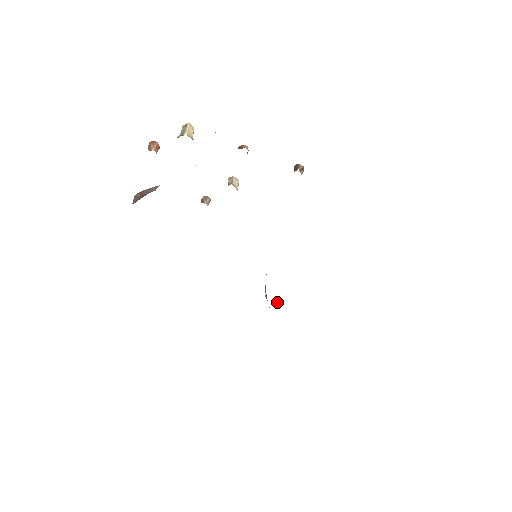
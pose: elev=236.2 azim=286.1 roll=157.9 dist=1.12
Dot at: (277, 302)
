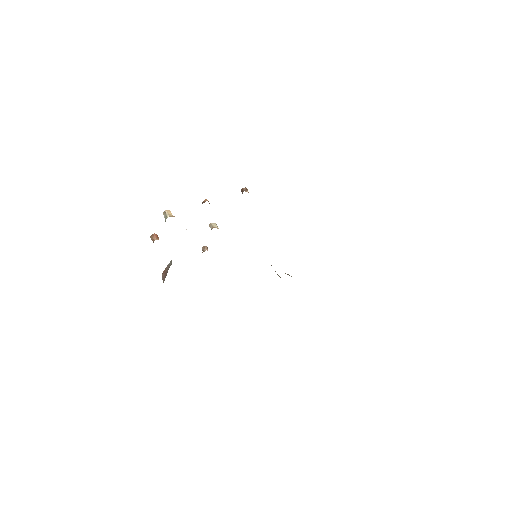
Dot at: (288, 274)
